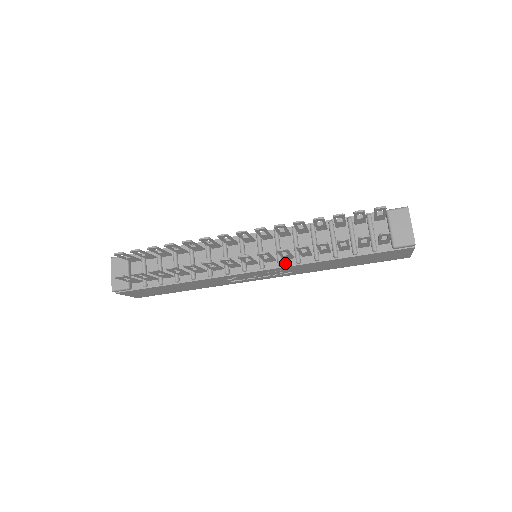
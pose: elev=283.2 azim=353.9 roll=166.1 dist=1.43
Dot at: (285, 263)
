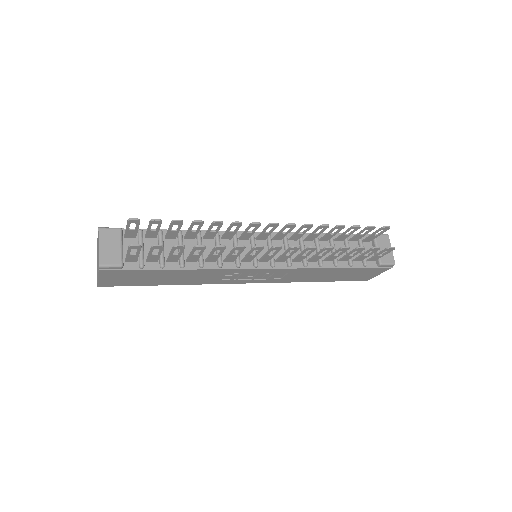
Dot at: (293, 265)
